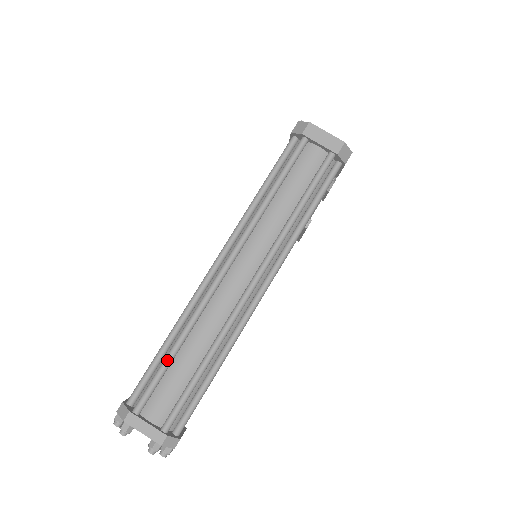
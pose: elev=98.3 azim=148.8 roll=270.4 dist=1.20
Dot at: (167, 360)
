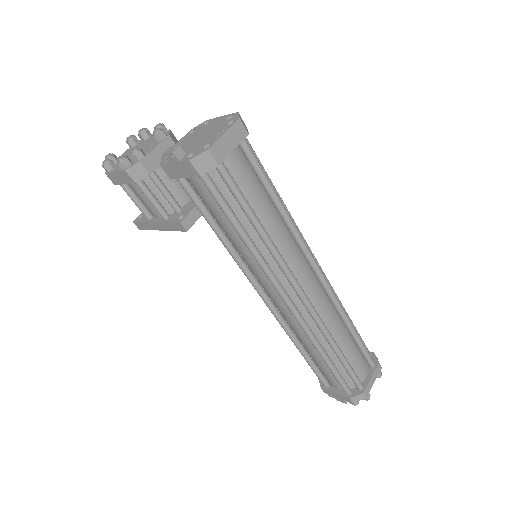
Dot at: (345, 360)
